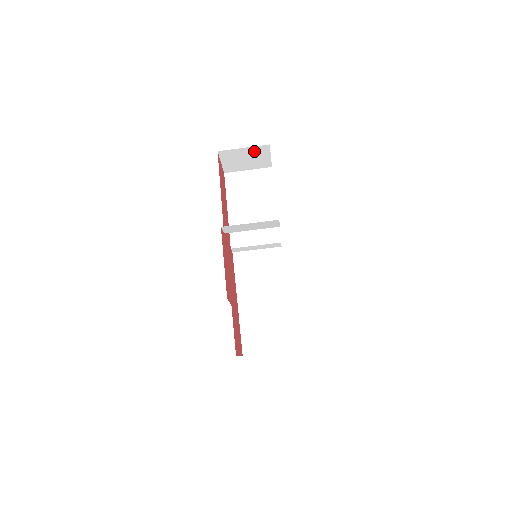
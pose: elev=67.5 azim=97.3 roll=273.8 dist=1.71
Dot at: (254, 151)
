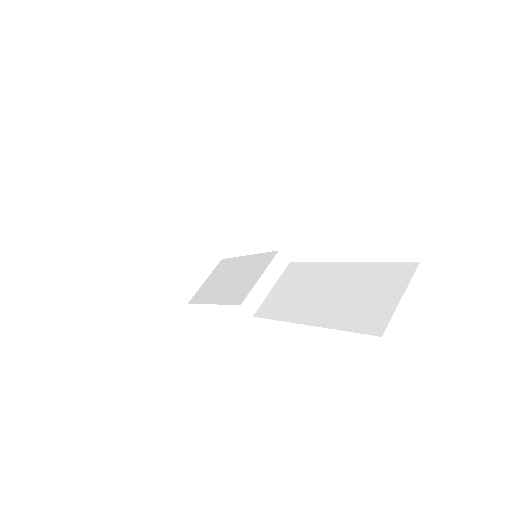
Dot at: occluded
